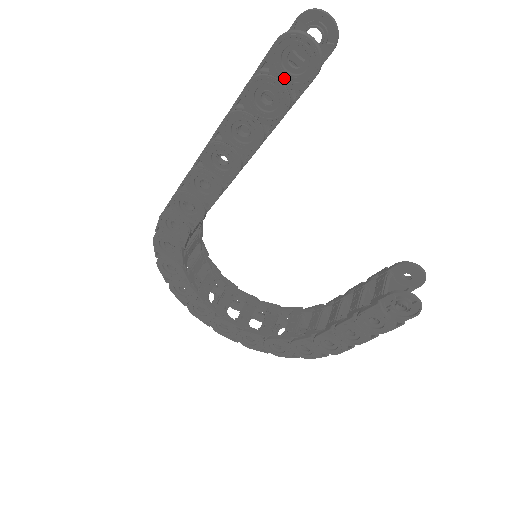
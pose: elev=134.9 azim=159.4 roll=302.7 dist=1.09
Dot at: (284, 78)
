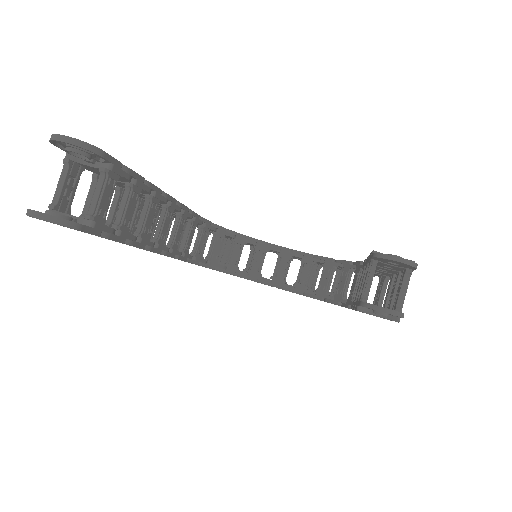
Dot at: occluded
